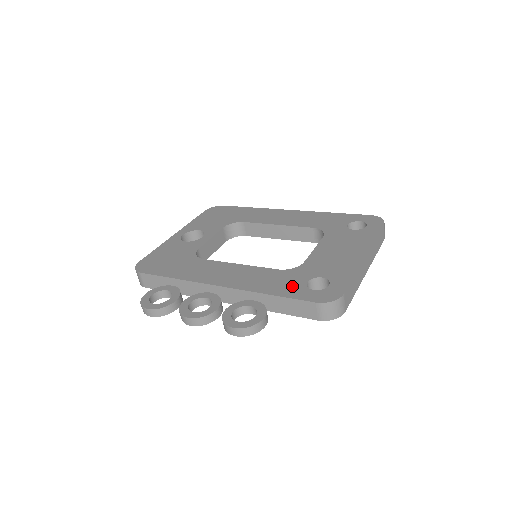
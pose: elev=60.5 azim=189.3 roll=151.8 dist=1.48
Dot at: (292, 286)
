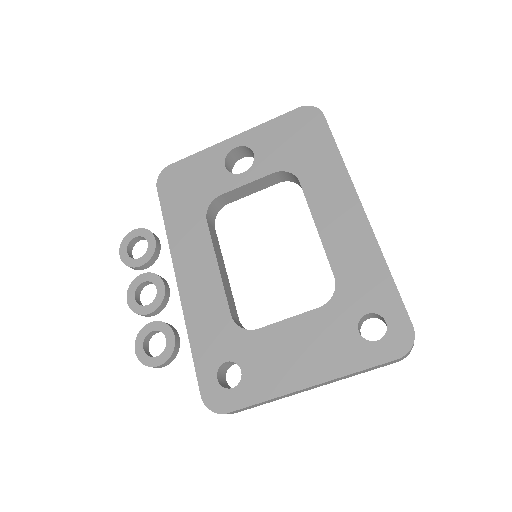
Dot at: (211, 352)
